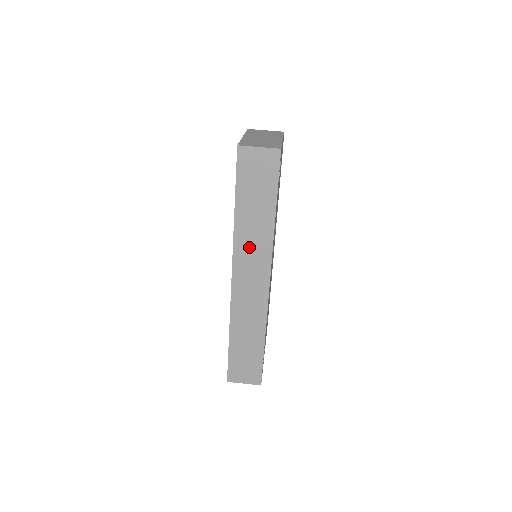
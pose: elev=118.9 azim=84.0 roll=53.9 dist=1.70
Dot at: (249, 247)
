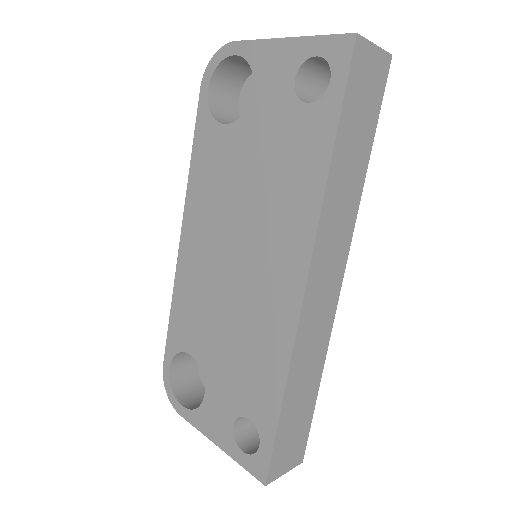
Dot at: (334, 223)
